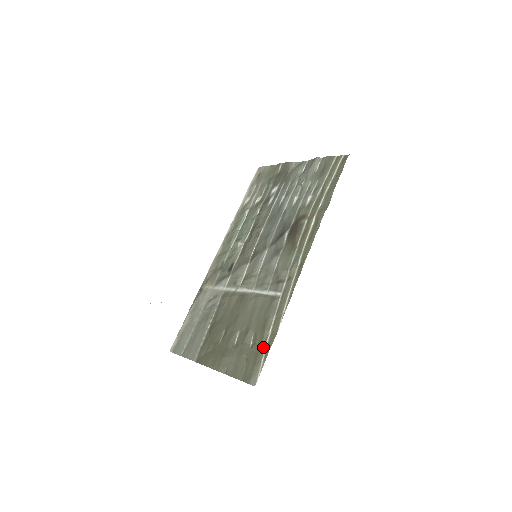
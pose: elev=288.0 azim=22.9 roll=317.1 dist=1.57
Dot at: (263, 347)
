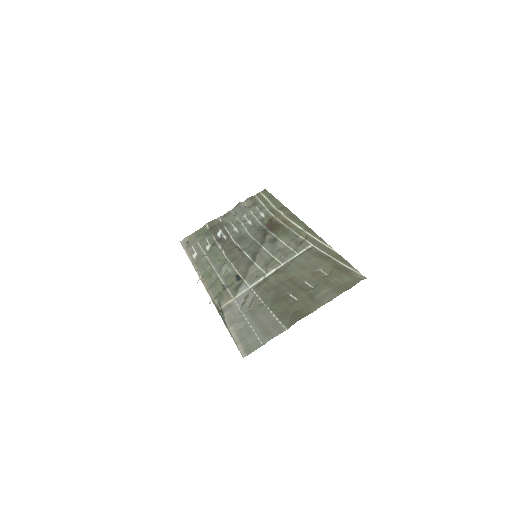
Dot at: (340, 265)
